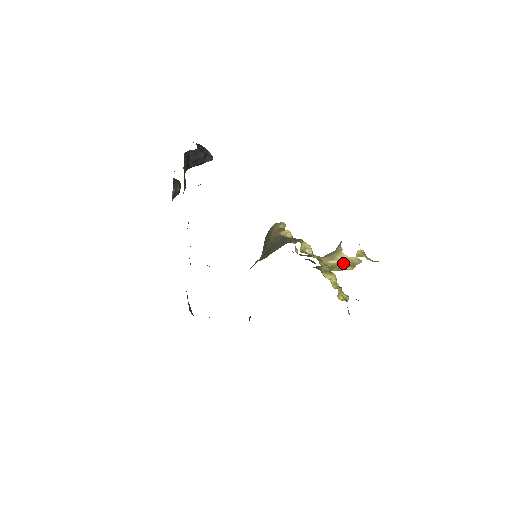
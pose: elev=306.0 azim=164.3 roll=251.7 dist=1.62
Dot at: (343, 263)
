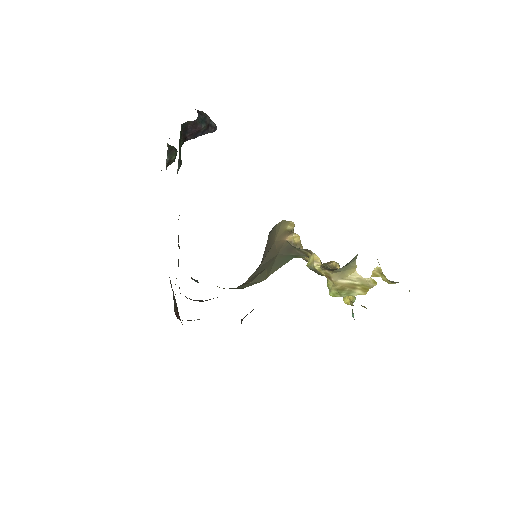
Dot at: (355, 285)
